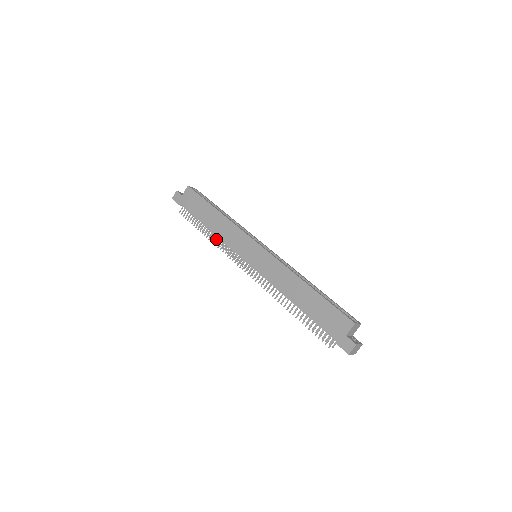
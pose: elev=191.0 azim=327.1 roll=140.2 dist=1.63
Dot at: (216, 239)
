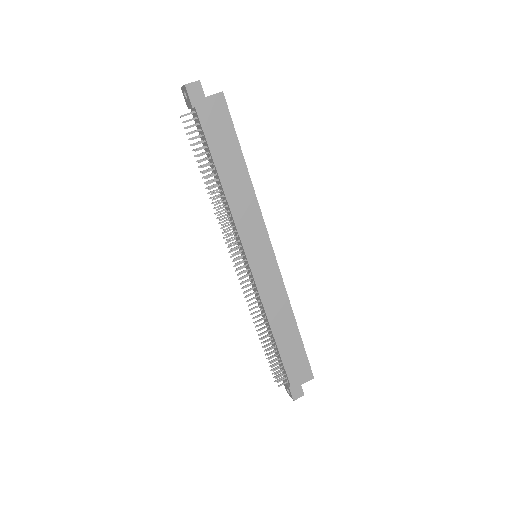
Dot at: (221, 202)
